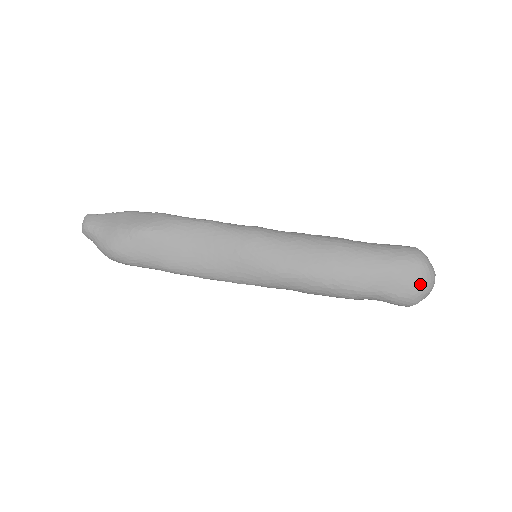
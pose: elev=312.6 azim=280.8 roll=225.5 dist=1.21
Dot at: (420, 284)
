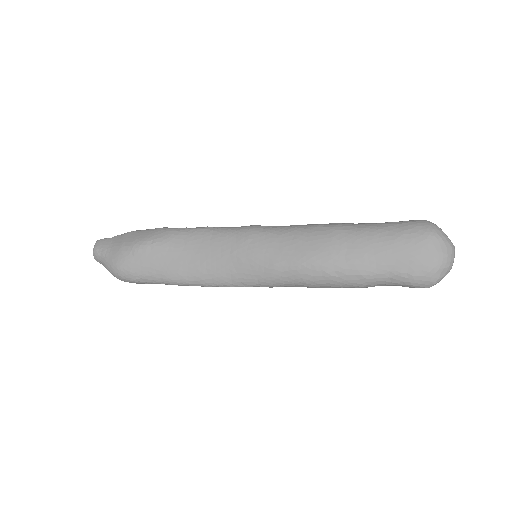
Dot at: (434, 257)
